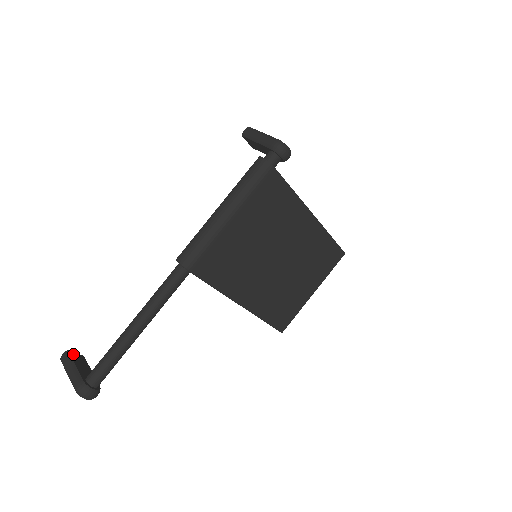
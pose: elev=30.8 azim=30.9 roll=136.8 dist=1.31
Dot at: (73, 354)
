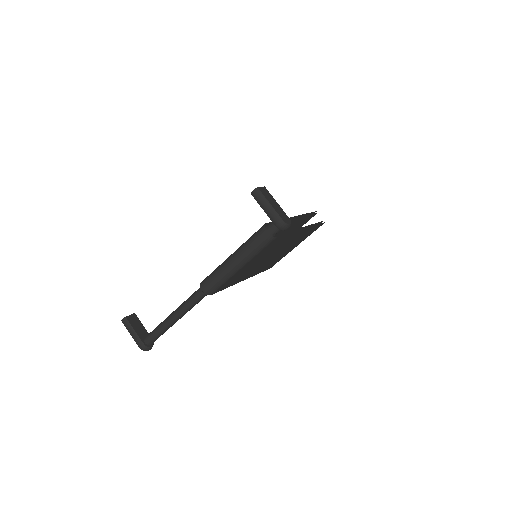
Dot at: (129, 318)
